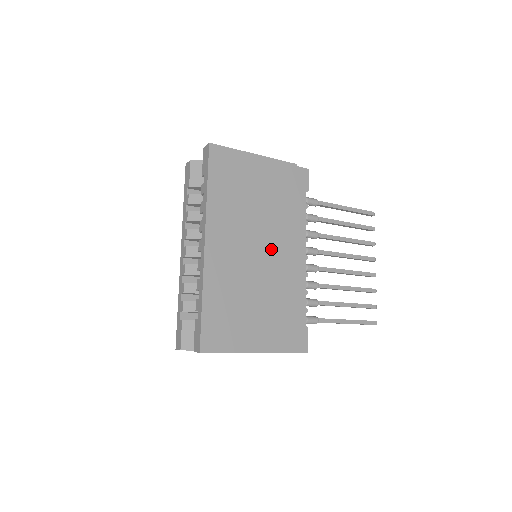
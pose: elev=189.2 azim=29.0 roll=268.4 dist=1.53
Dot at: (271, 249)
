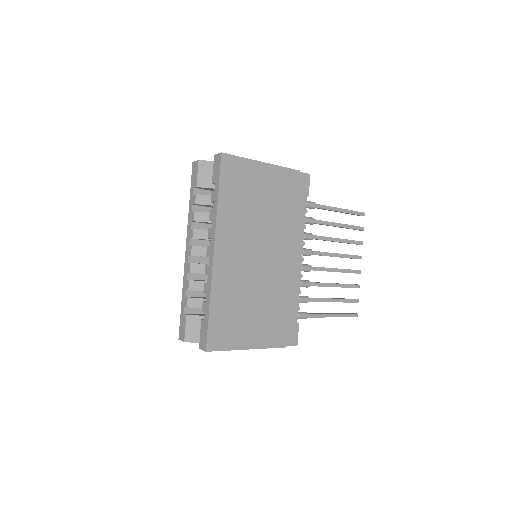
Dot at: (272, 254)
